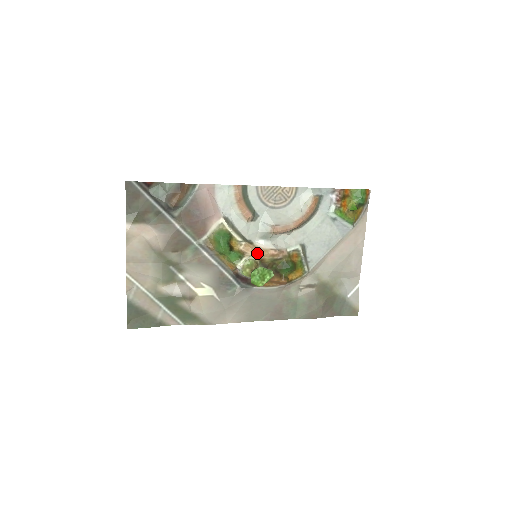
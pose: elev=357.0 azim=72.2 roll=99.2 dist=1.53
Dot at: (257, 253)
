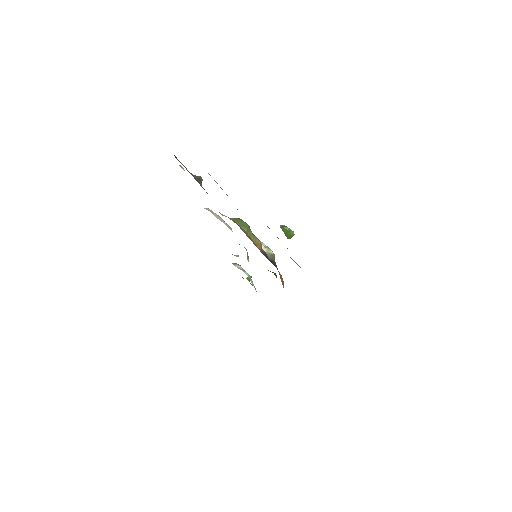
Dot at: occluded
